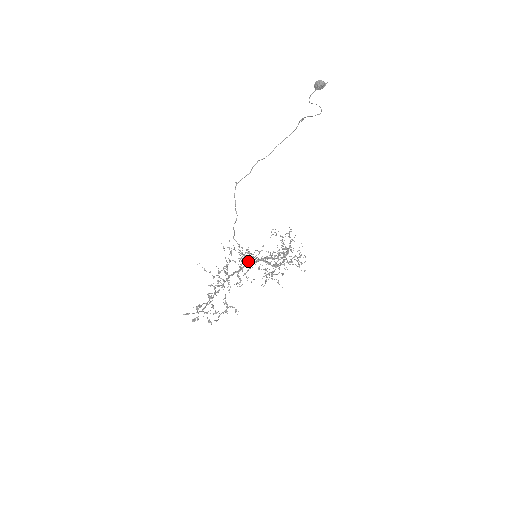
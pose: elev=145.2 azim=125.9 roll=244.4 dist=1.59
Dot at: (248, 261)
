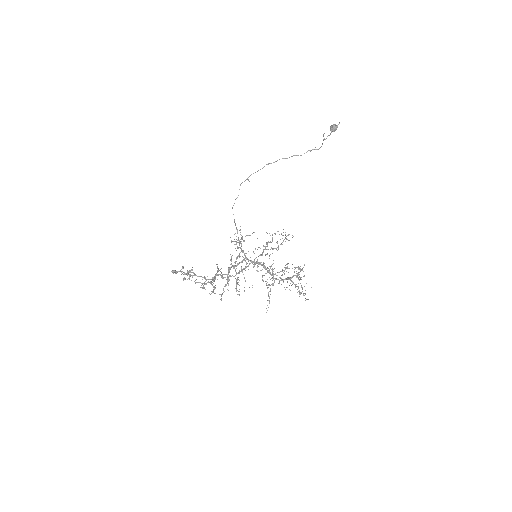
Dot at: occluded
